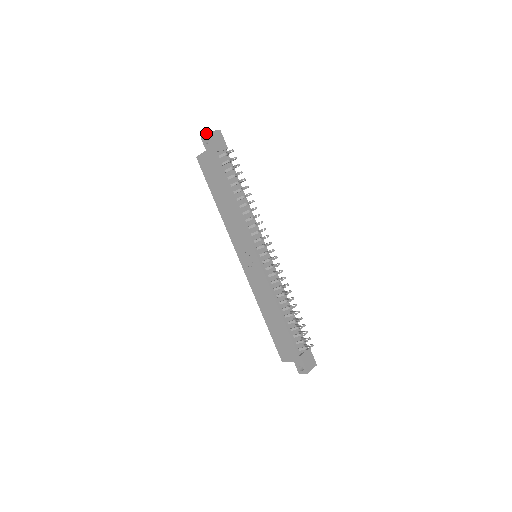
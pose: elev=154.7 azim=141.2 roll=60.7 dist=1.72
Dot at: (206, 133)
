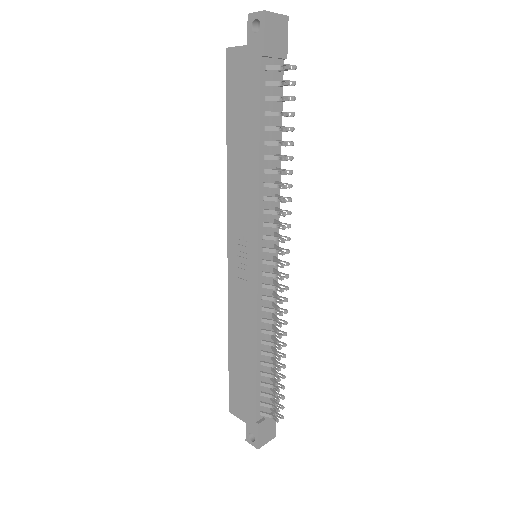
Dot at: (261, 11)
